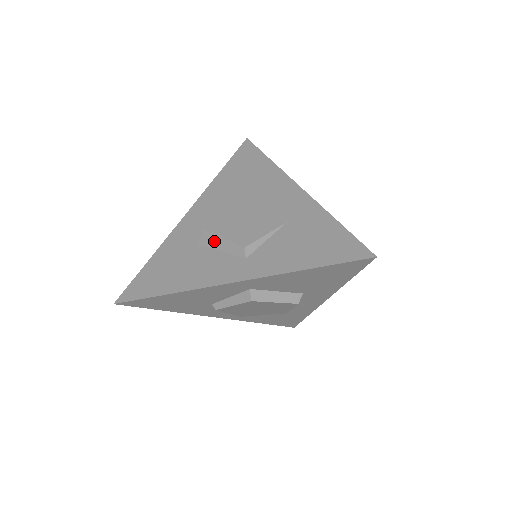
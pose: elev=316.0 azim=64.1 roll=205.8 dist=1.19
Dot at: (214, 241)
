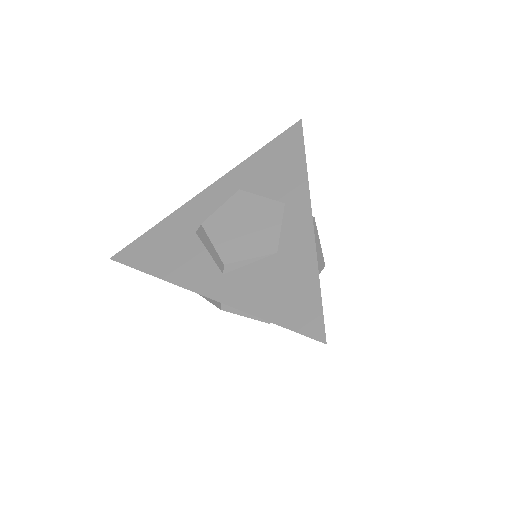
Dot at: (206, 240)
